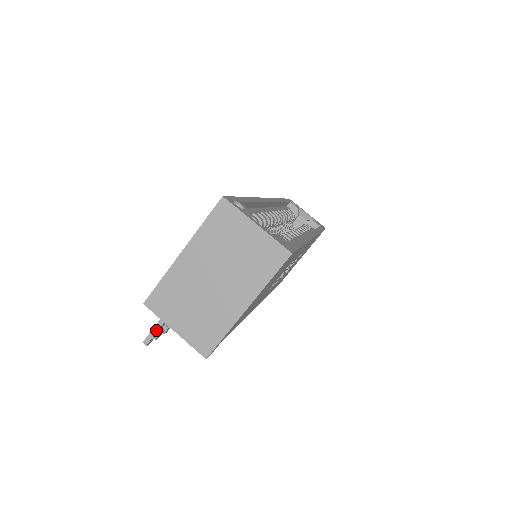
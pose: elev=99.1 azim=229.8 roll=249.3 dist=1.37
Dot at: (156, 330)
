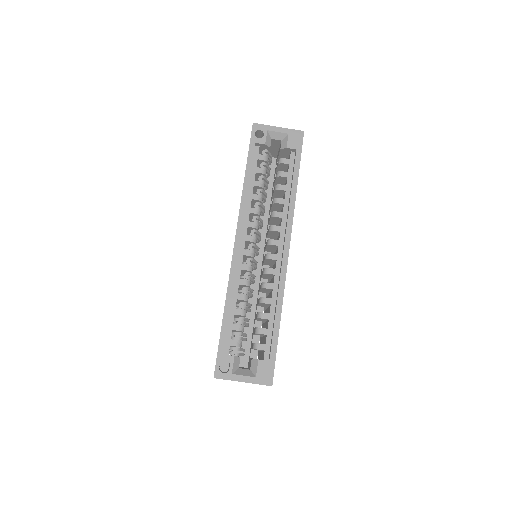
Dot at: occluded
